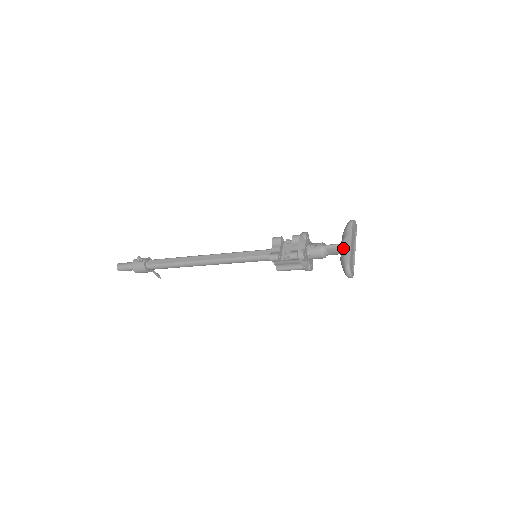
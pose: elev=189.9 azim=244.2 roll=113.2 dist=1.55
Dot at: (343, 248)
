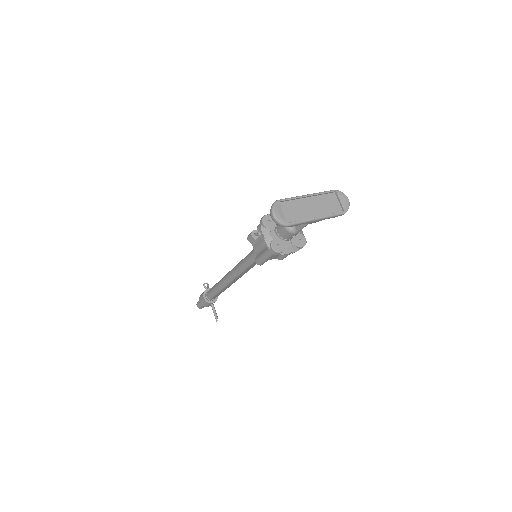
Dot at: occluded
